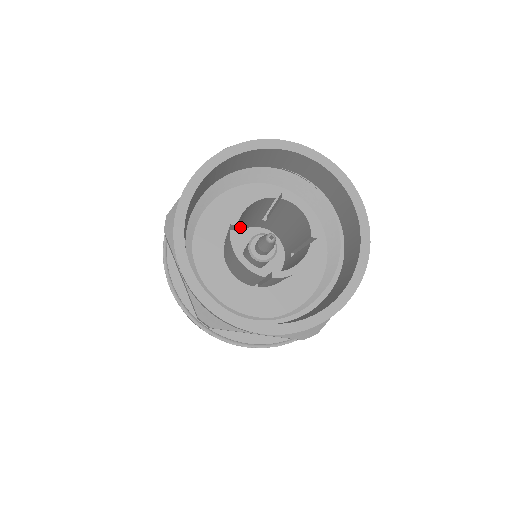
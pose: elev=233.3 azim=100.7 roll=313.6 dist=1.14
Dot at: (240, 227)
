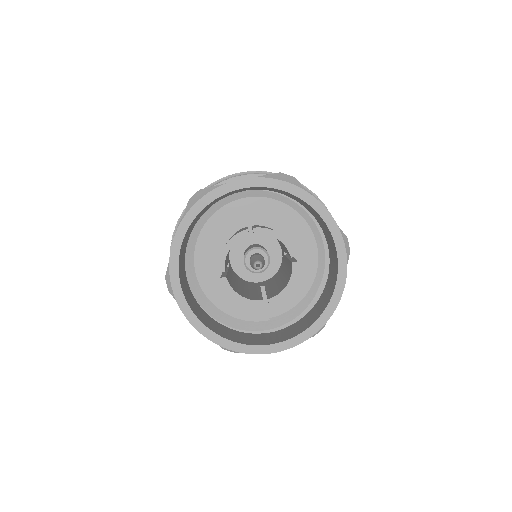
Dot at: occluded
